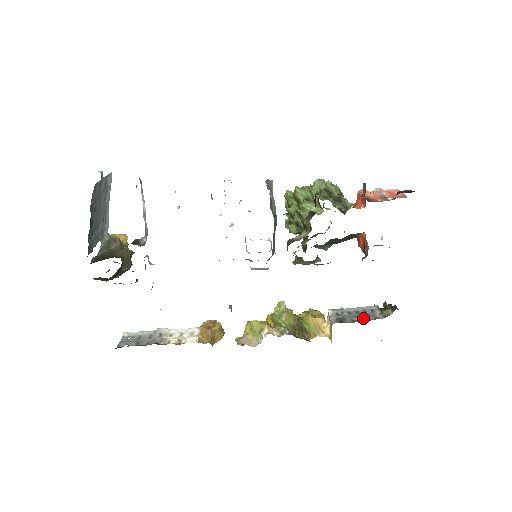
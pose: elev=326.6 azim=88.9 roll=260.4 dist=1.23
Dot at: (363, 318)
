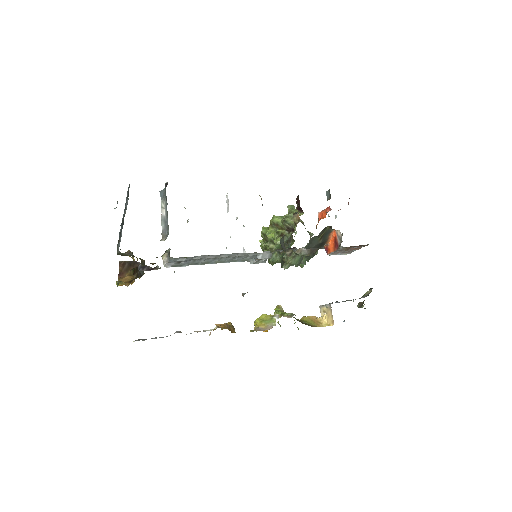
Dot at: occluded
